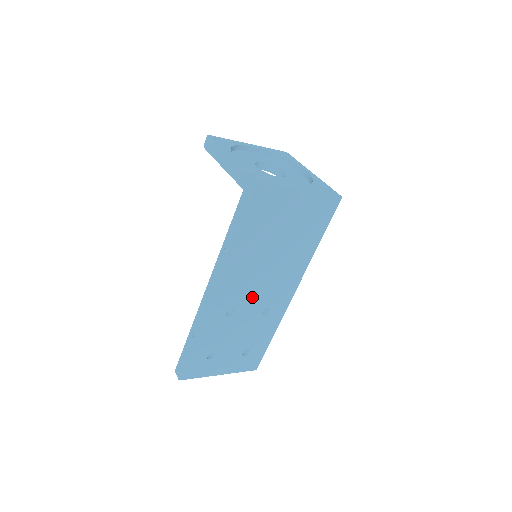
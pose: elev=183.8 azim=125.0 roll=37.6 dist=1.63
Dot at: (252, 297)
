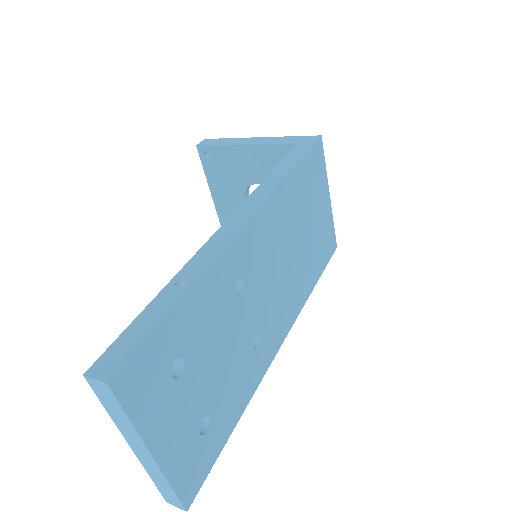
Dot at: (262, 290)
